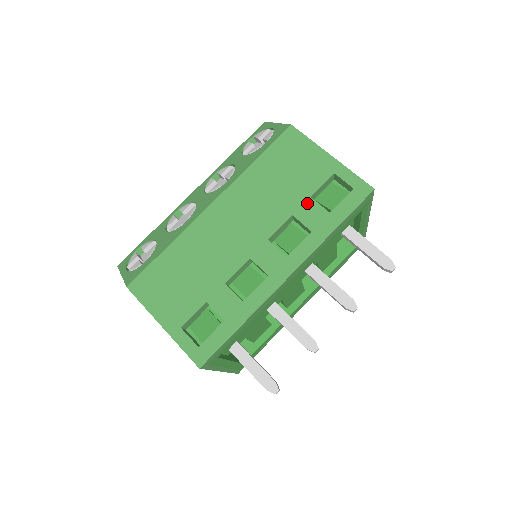
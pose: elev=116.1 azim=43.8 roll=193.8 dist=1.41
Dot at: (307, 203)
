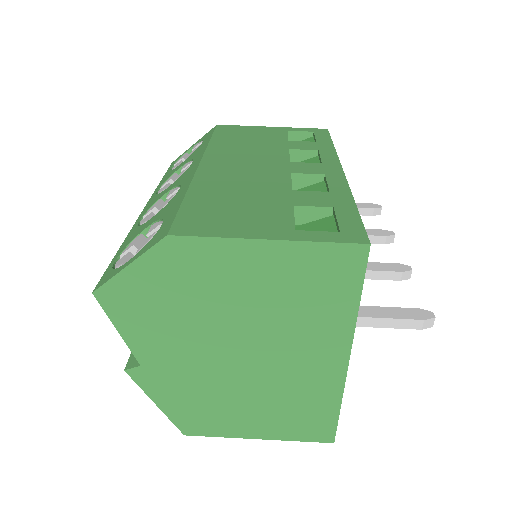
Dot at: (291, 143)
